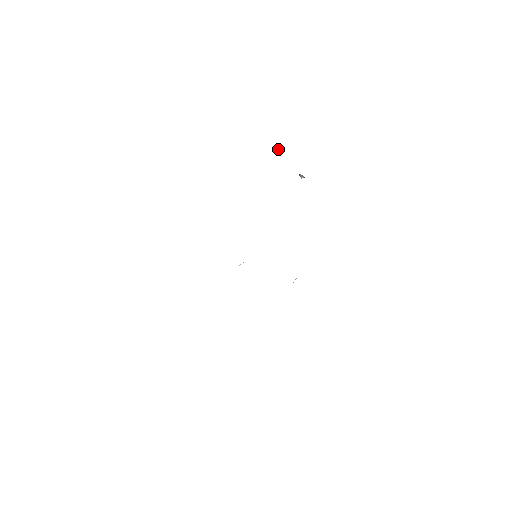
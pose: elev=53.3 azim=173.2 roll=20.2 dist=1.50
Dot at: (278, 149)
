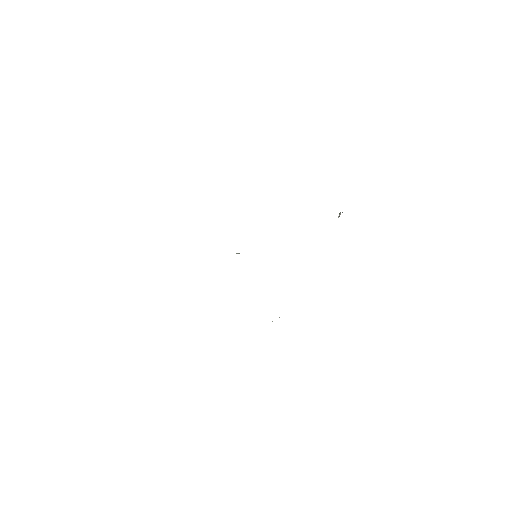
Dot at: (340, 212)
